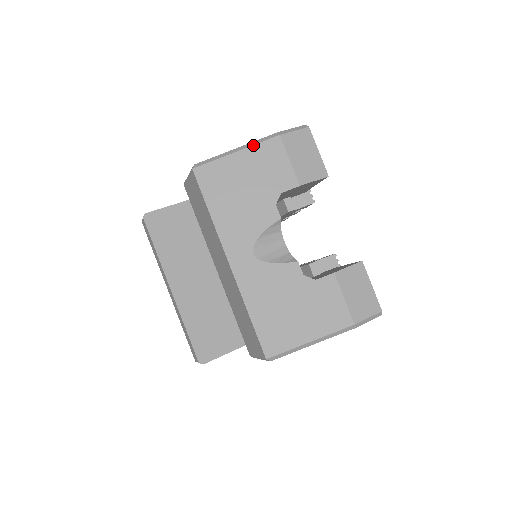
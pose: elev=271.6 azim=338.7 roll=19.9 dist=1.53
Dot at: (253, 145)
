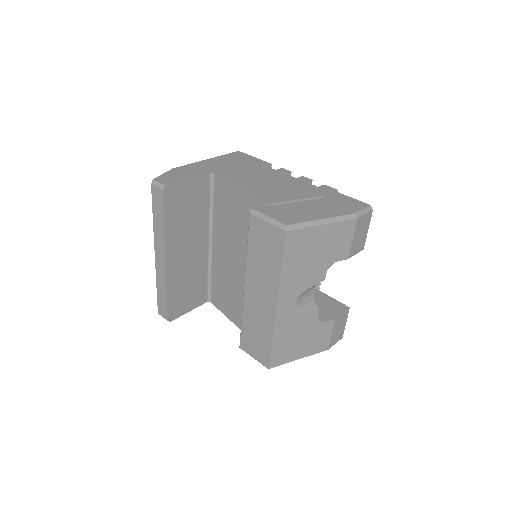
Dot at: (337, 222)
